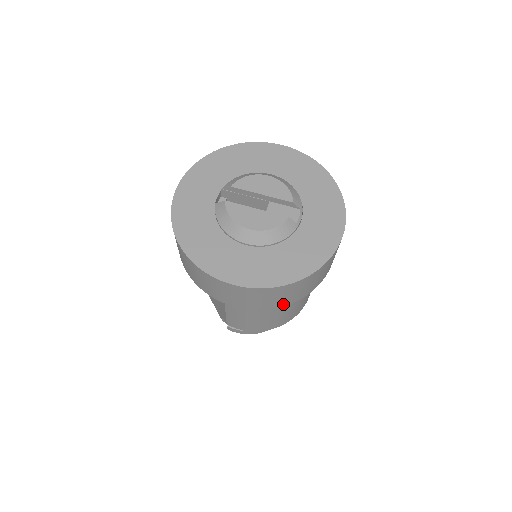
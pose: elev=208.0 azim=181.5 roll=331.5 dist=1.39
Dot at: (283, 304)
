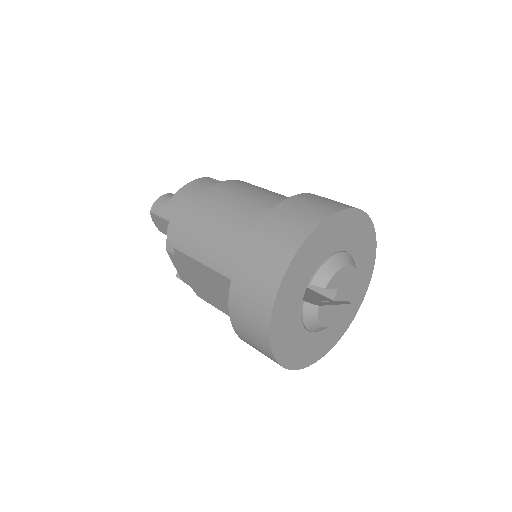
Dot at: occluded
